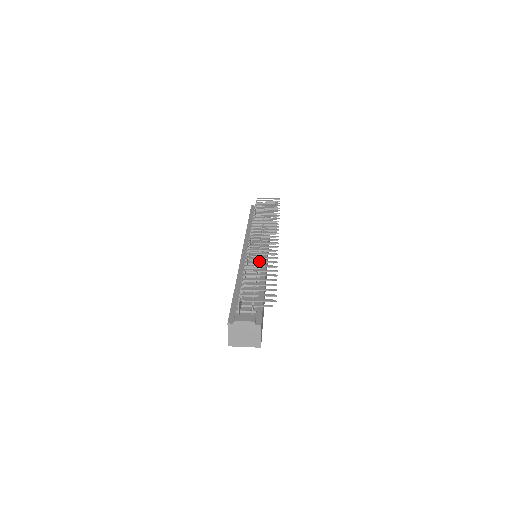
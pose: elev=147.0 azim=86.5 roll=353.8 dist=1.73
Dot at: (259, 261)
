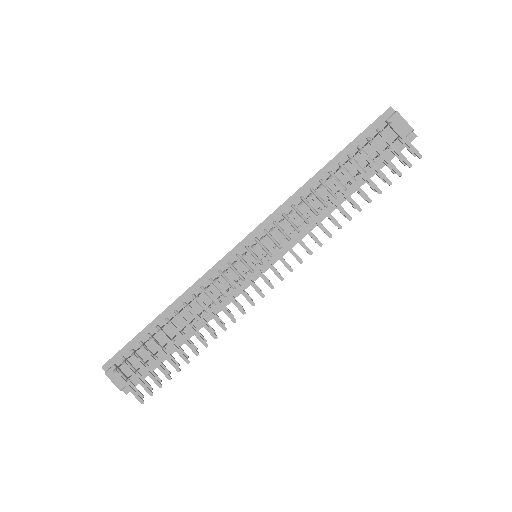
Dot at: (199, 319)
